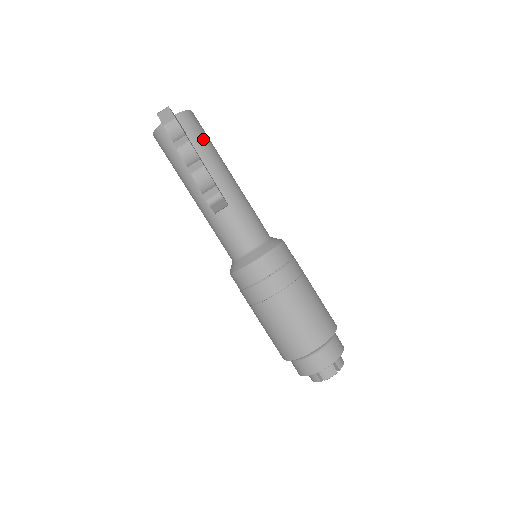
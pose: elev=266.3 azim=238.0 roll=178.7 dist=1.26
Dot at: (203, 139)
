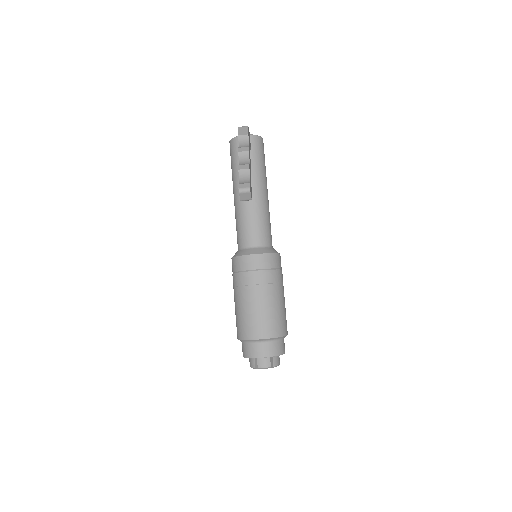
Dot at: (260, 159)
